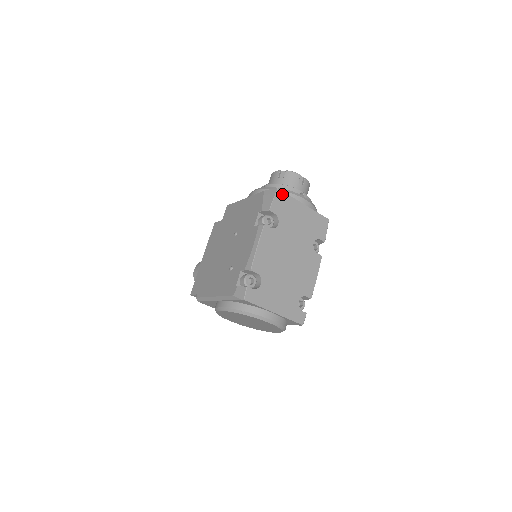
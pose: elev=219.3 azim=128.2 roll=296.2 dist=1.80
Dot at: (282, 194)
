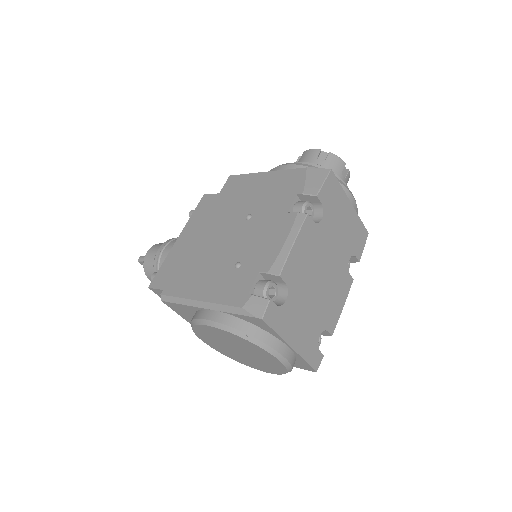
Dot at: (334, 179)
